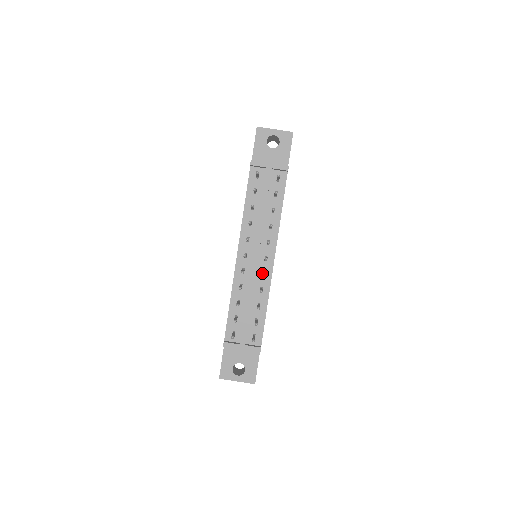
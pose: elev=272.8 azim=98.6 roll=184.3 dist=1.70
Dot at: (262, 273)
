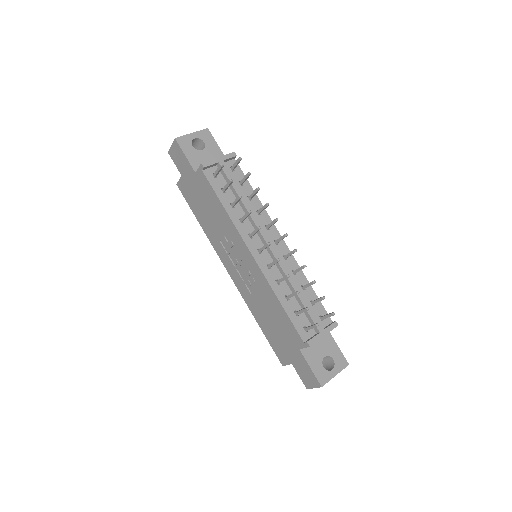
Dot at: (291, 251)
